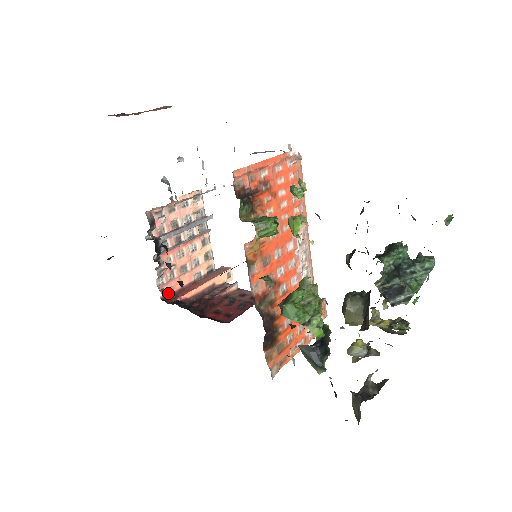
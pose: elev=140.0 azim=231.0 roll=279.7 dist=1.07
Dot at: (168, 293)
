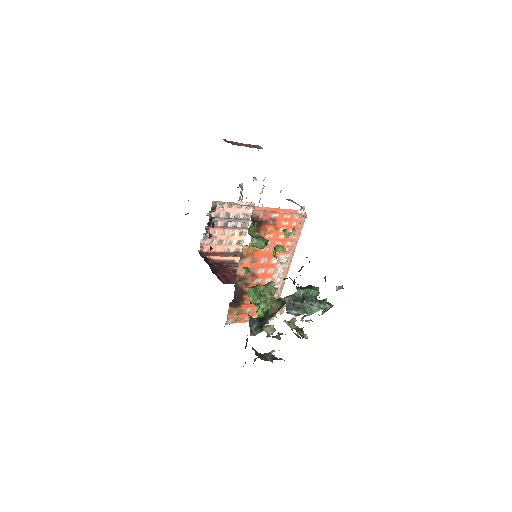
Dot at: (204, 250)
